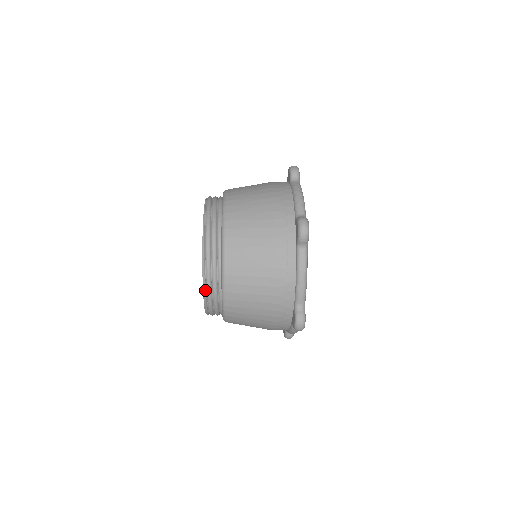
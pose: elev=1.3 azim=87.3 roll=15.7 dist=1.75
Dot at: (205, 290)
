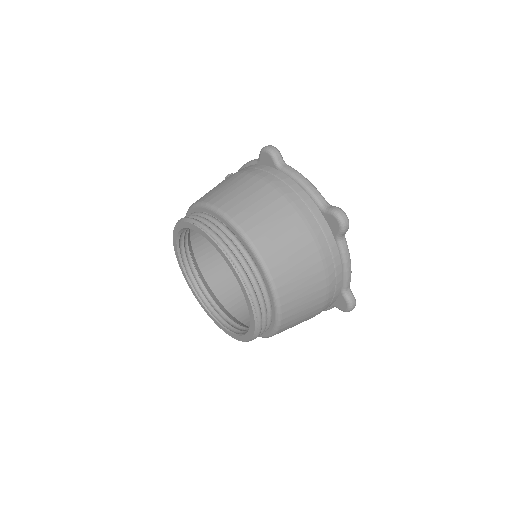
Dot at: occluded
